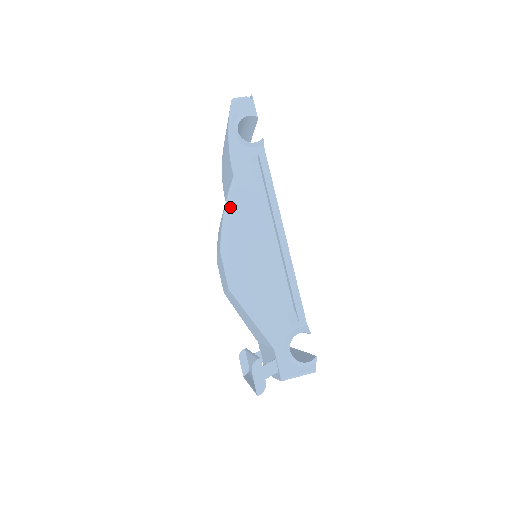
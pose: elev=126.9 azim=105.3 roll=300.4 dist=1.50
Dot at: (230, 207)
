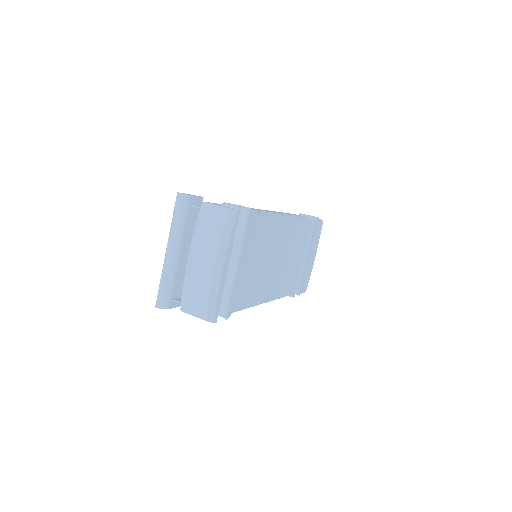
Dot at: occluded
